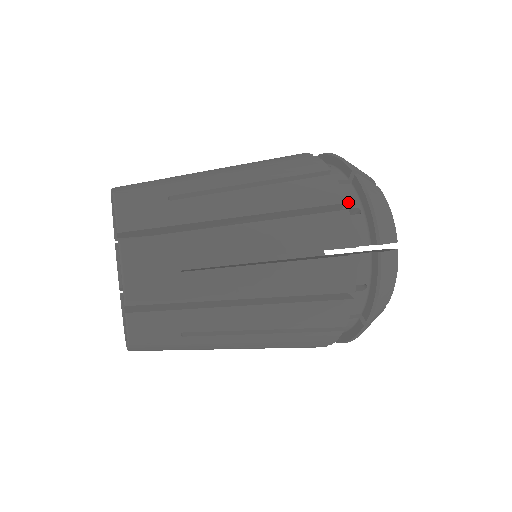
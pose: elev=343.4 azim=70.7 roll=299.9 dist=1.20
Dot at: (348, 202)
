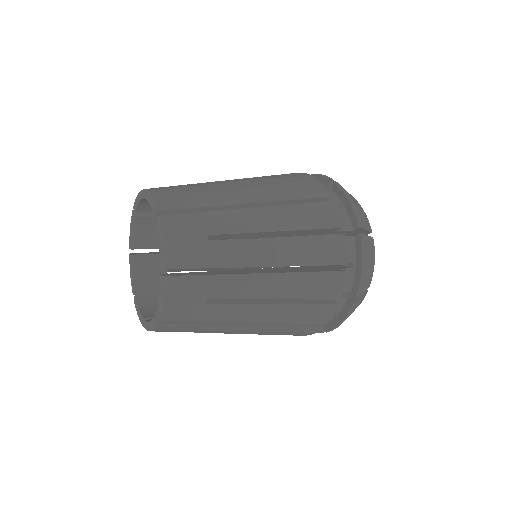
Dot at: (332, 200)
